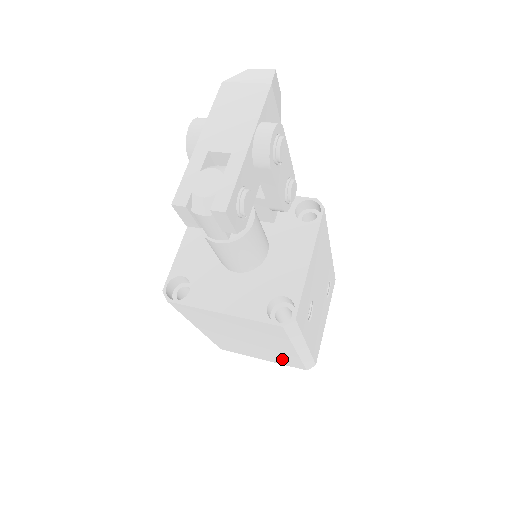
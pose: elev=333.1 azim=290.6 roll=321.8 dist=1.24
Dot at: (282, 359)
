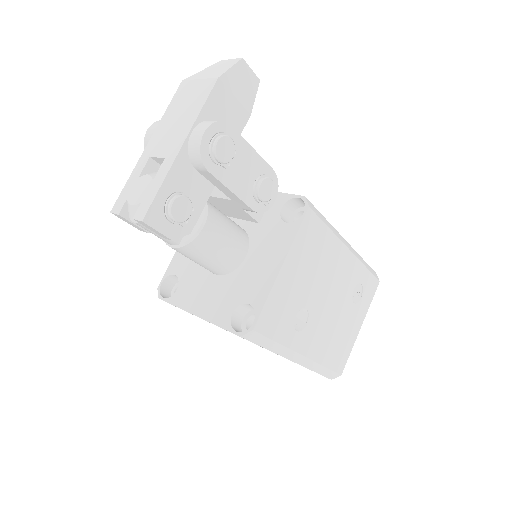
Dot at: occluded
